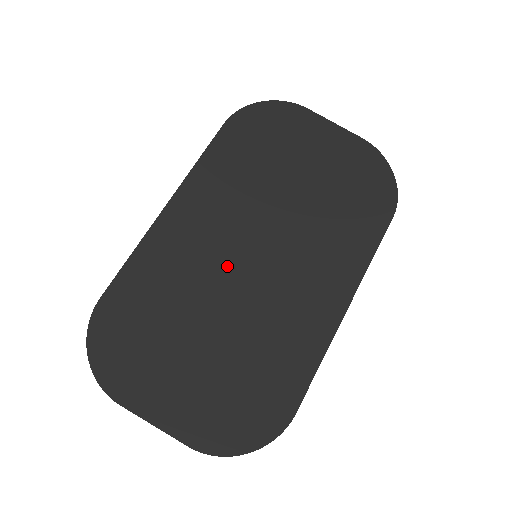
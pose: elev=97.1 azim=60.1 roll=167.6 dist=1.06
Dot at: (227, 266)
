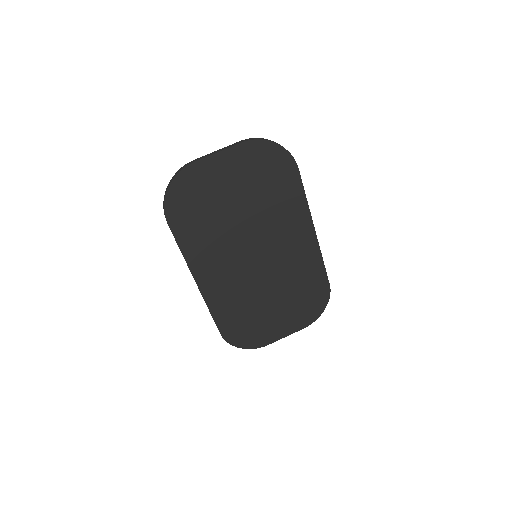
Dot at: (251, 274)
